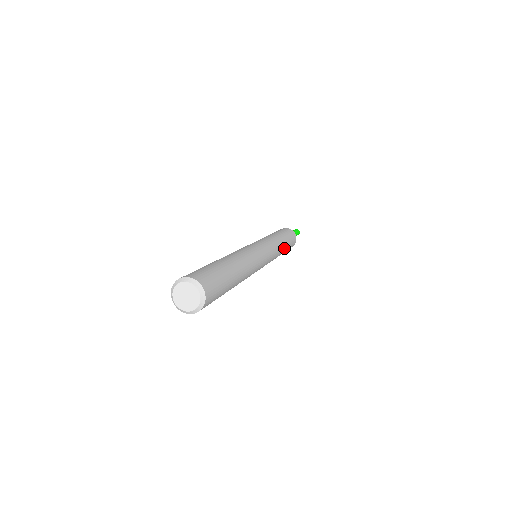
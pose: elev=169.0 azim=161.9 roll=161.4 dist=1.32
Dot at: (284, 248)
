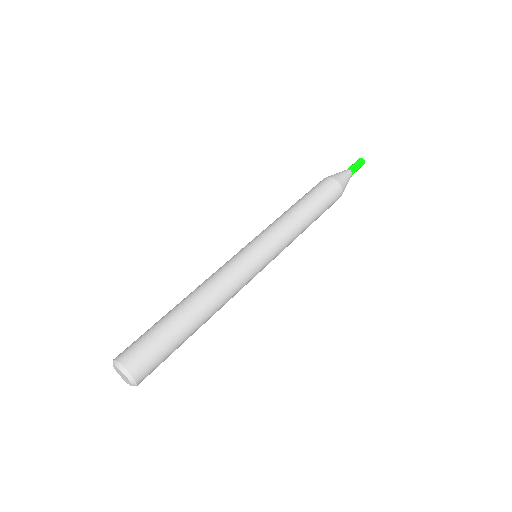
Dot at: (308, 222)
